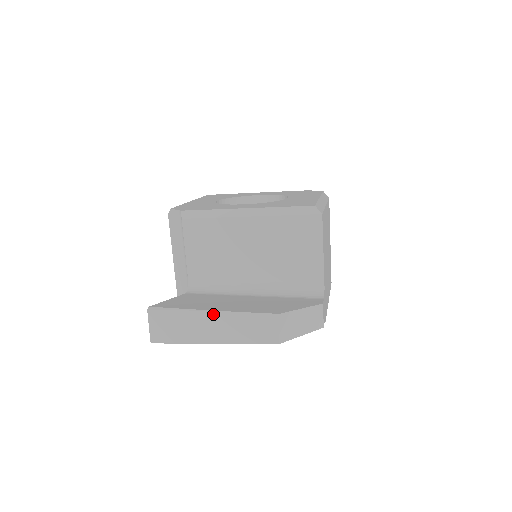
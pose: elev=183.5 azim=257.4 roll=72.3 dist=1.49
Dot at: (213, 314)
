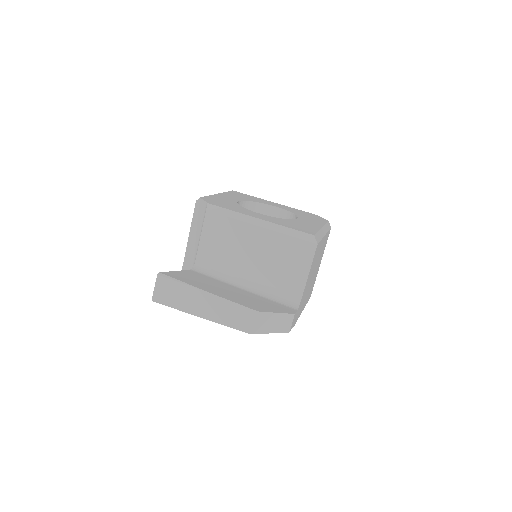
Dot at: (207, 295)
